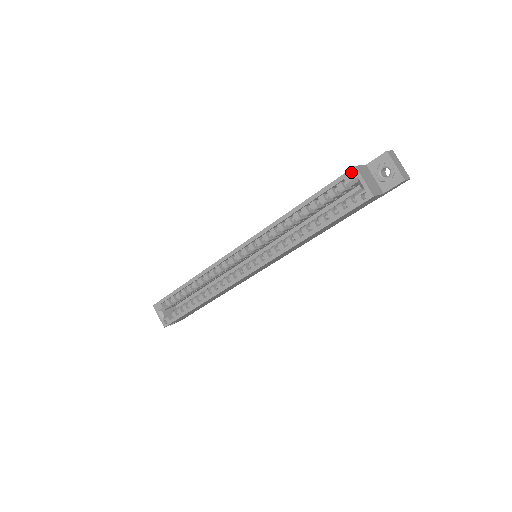
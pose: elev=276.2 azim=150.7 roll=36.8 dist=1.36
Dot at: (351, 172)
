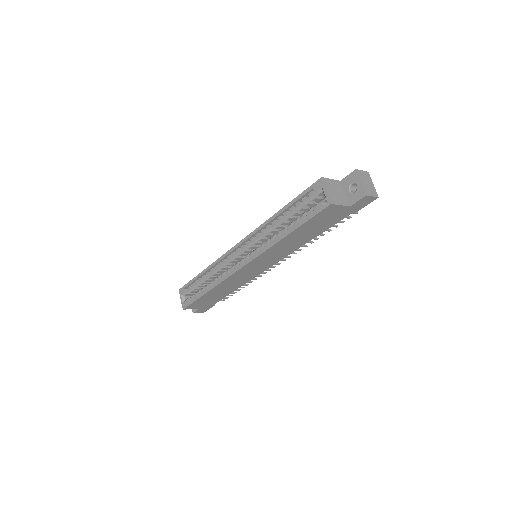
Dot at: (318, 182)
